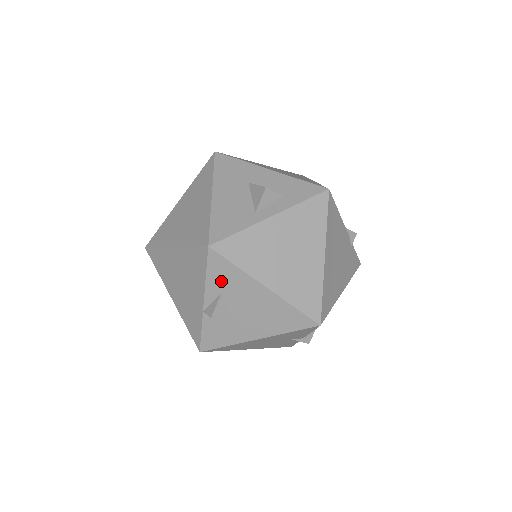
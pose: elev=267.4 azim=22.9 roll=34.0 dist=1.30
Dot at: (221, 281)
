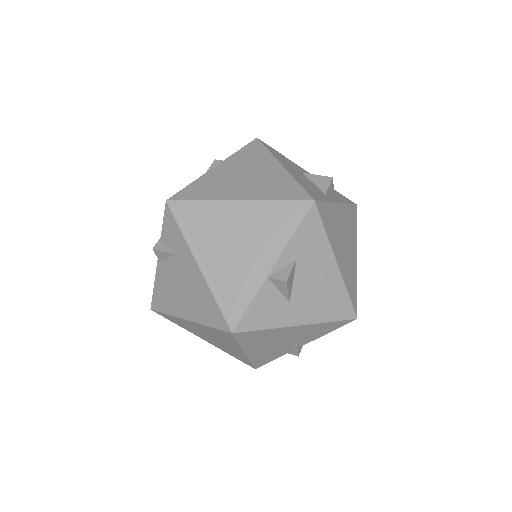
Dot at: (304, 244)
